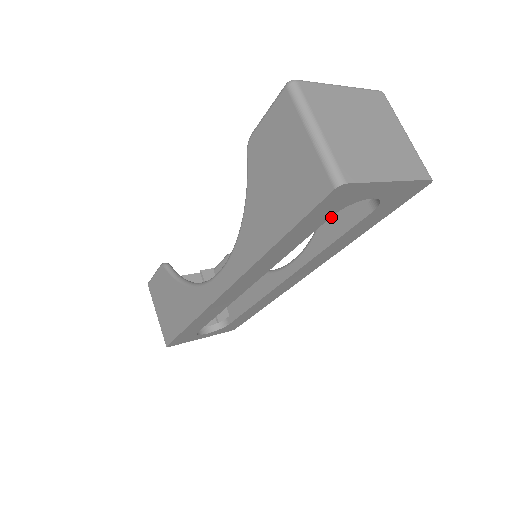
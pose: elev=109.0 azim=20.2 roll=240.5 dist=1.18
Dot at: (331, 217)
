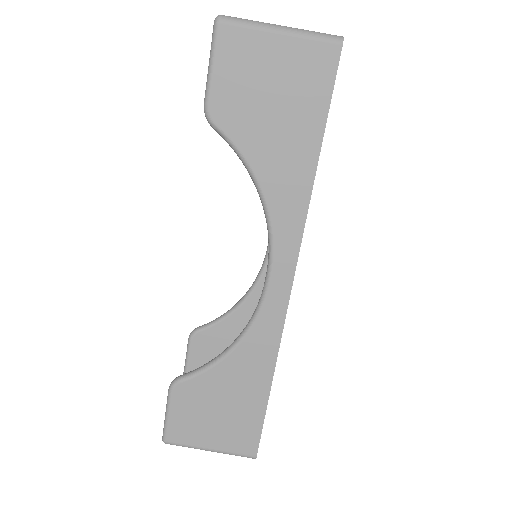
Dot at: occluded
